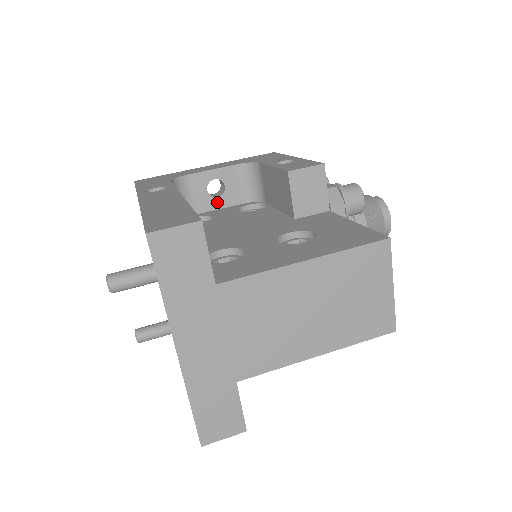
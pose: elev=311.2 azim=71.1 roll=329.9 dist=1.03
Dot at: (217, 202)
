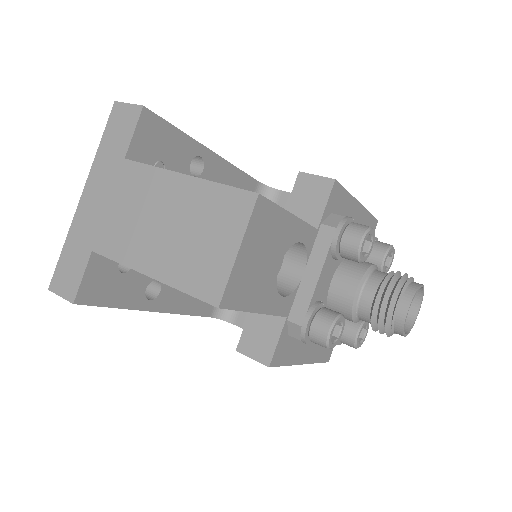
Dot at: occluded
